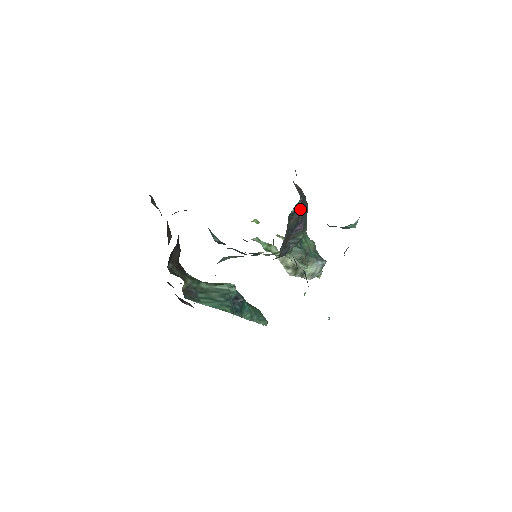
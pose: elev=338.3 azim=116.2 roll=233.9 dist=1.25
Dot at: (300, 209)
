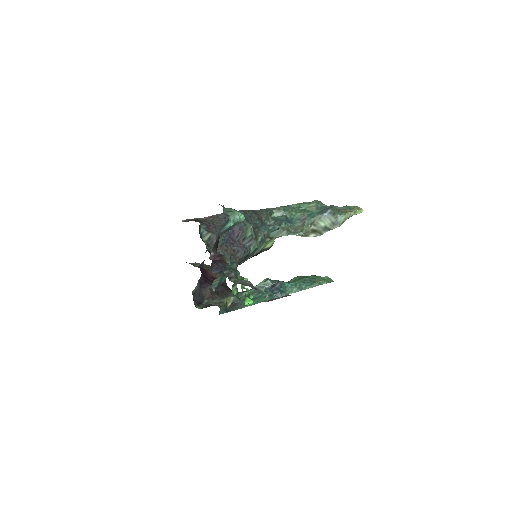
Dot at: occluded
